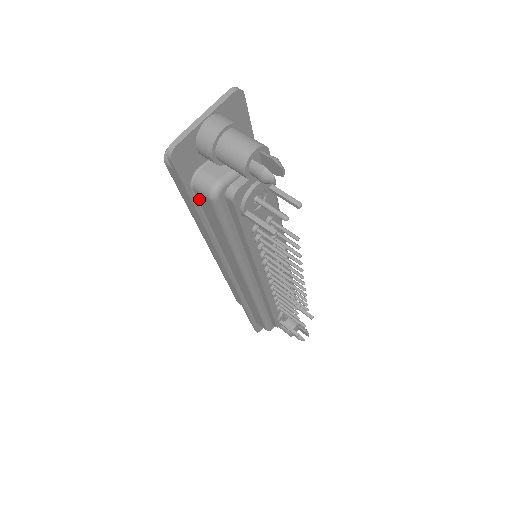
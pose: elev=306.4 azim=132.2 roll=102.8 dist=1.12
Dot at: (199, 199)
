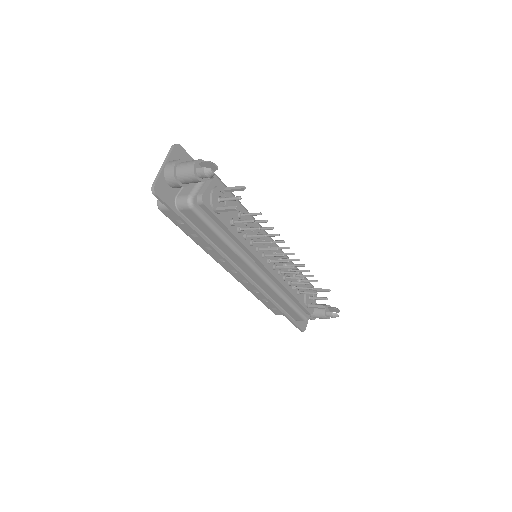
Dot at: (187, 216)
